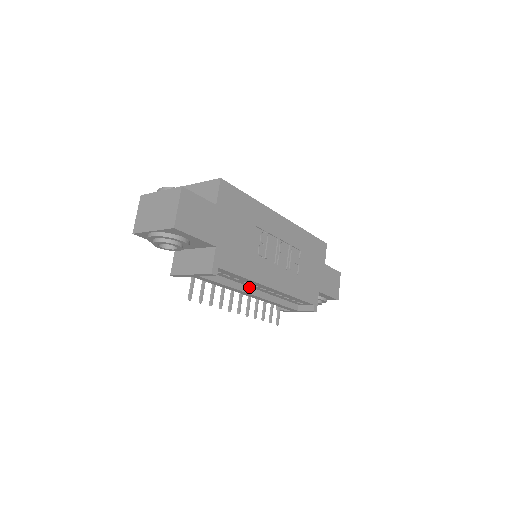
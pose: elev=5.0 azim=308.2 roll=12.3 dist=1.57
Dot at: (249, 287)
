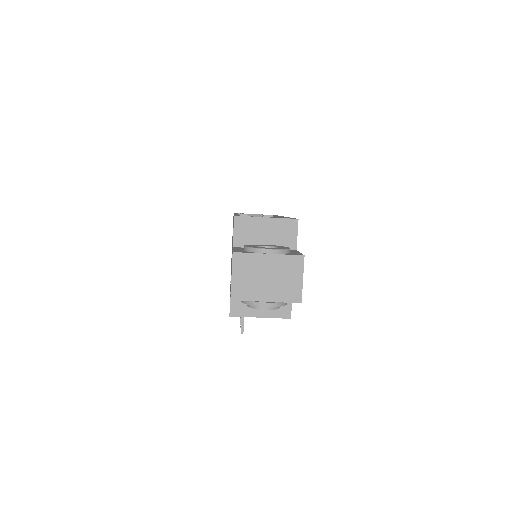
Dot at: occluded
